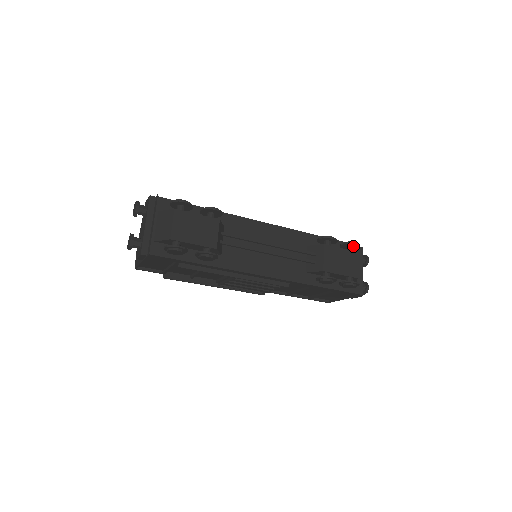
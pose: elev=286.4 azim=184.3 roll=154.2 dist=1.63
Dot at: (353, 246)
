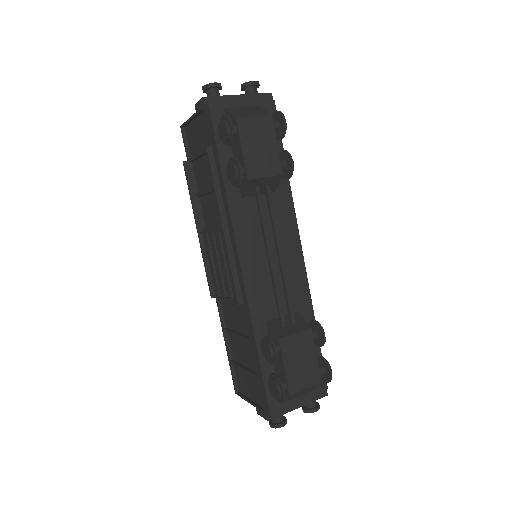
Dot at: (326, 372)
